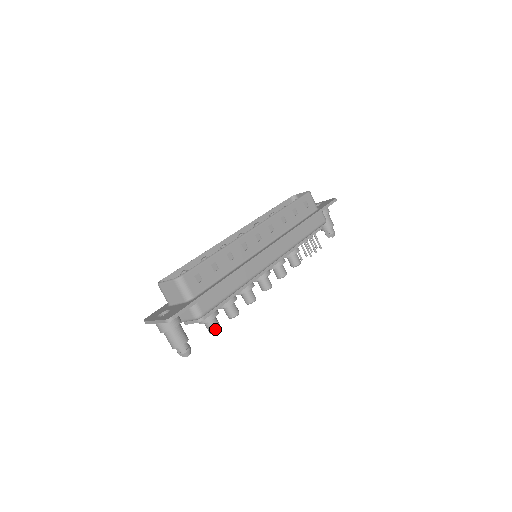
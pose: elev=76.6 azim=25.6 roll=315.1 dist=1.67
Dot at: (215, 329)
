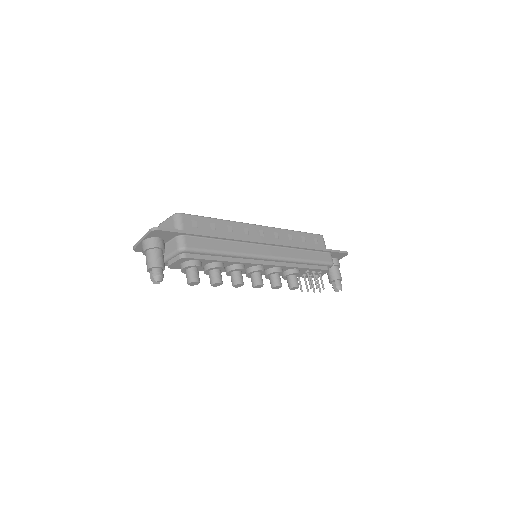
Dot at: (193, 278)
